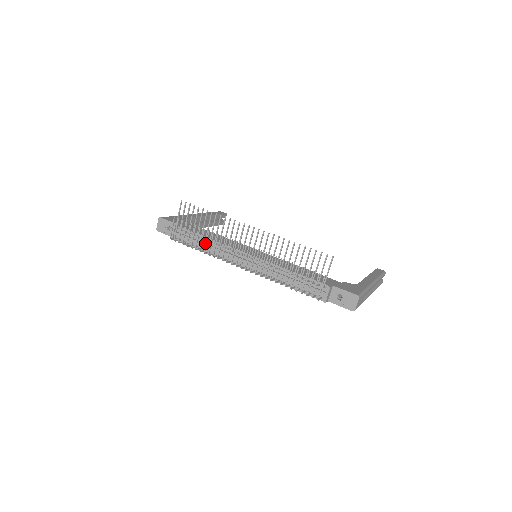
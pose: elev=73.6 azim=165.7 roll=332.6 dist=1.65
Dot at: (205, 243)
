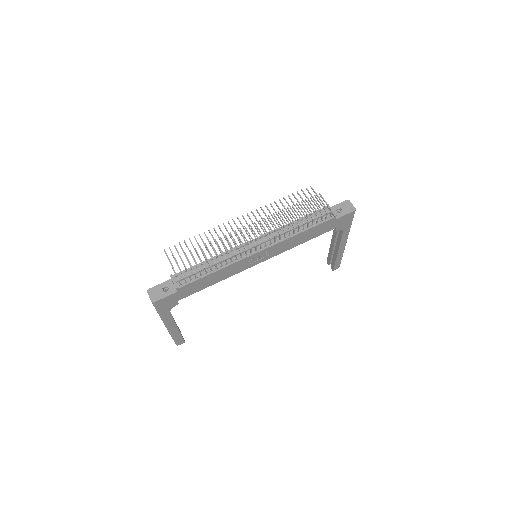
Dot at: (215, 252)
